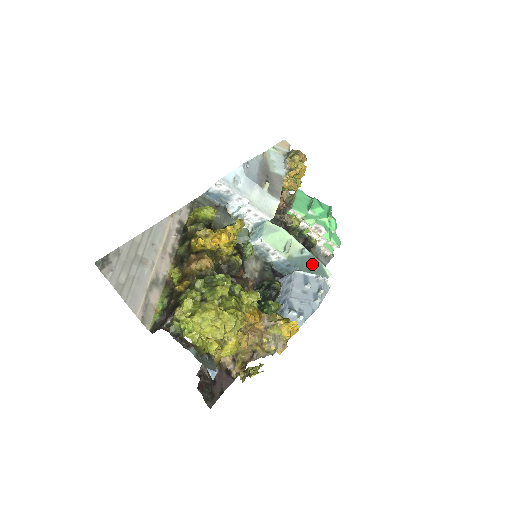
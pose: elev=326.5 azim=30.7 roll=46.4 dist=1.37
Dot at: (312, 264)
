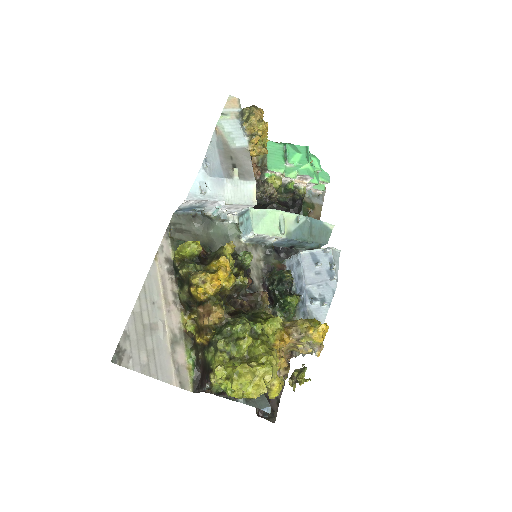
Dot at: (312, 227)
